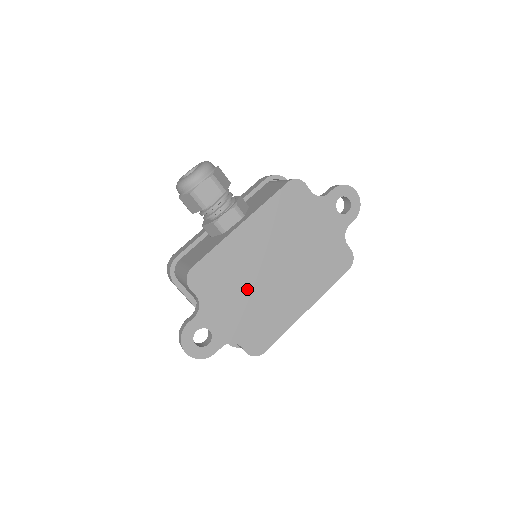
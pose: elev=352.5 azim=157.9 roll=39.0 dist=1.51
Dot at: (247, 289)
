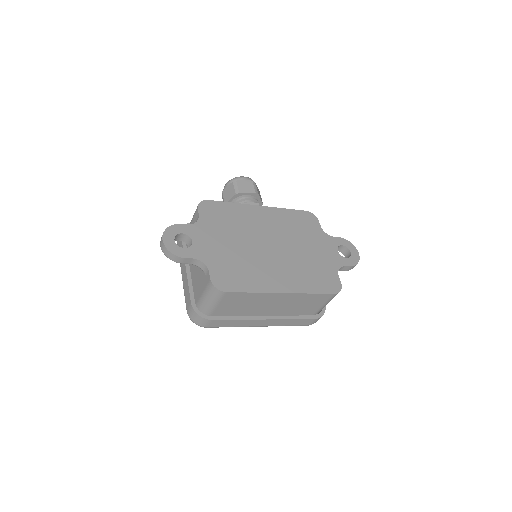
Dot at: (240, 241)
